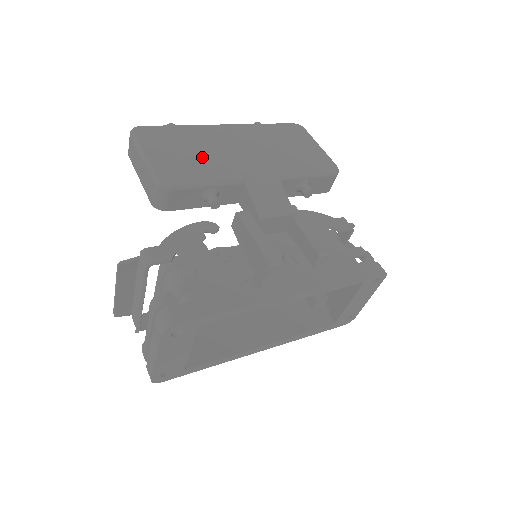
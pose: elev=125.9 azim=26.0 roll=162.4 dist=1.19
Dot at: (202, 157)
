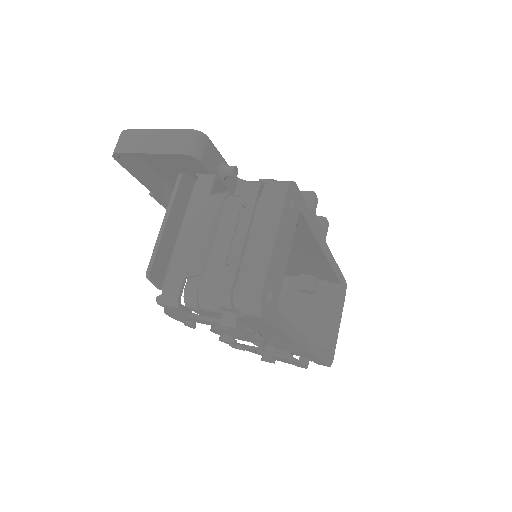
Dot at: occluded
